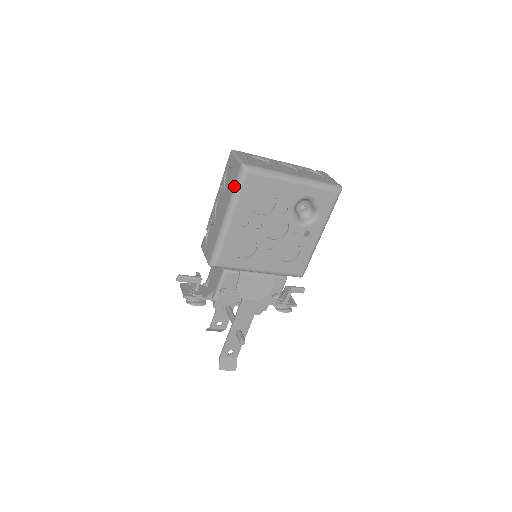
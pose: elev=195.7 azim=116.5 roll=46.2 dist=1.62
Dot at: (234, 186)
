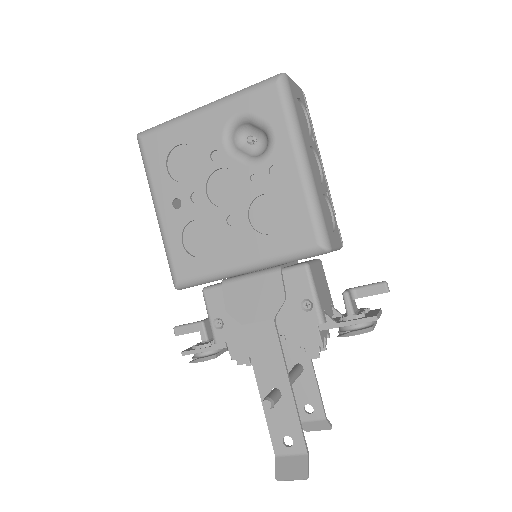
Dot at: (144, 166)
